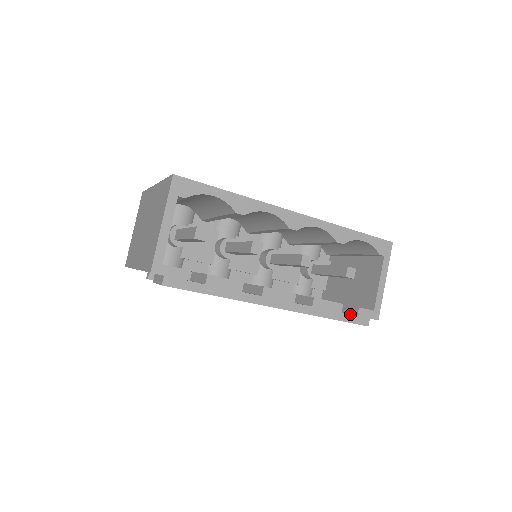
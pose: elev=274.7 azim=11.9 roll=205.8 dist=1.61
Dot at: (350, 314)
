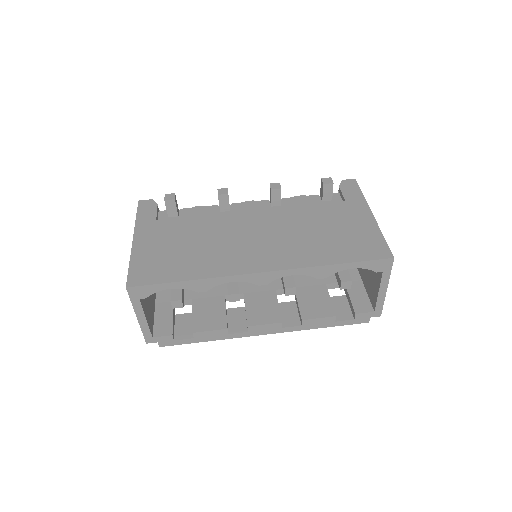
Dot at: (351, 311)
